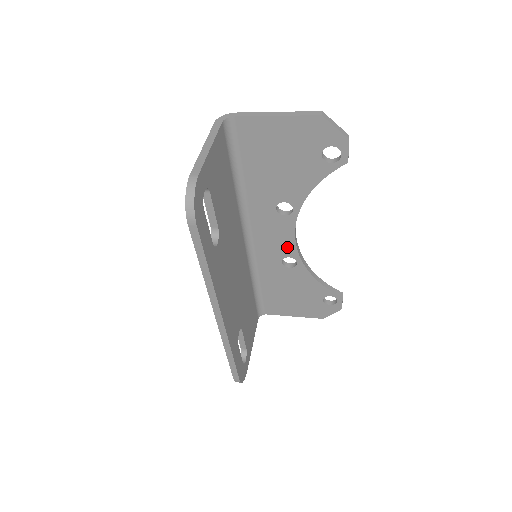
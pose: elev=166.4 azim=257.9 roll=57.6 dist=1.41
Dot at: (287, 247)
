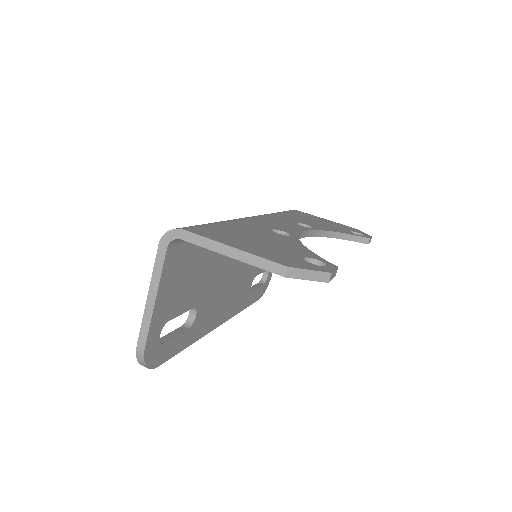
Dot at: occluded
